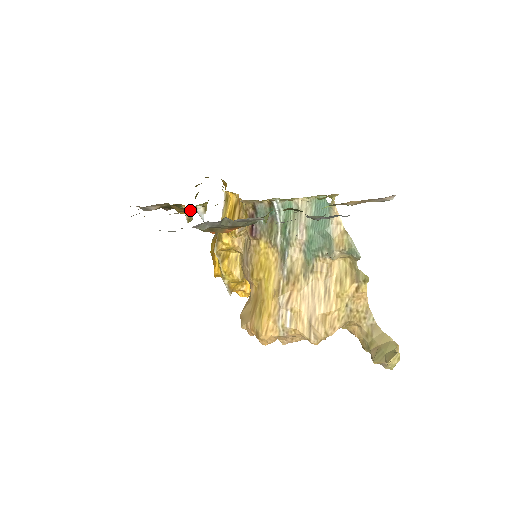
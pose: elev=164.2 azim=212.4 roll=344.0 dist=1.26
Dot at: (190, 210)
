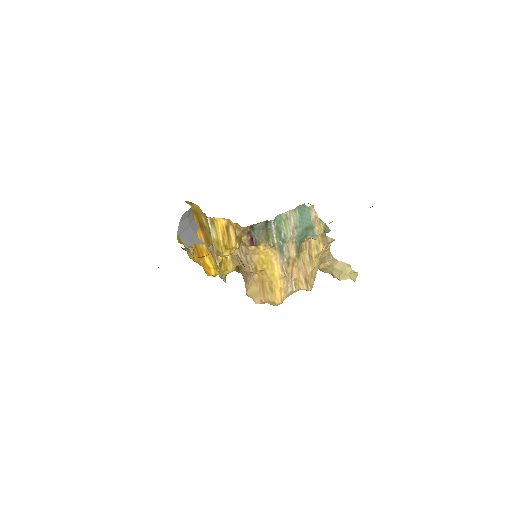
Dot at: occluded
